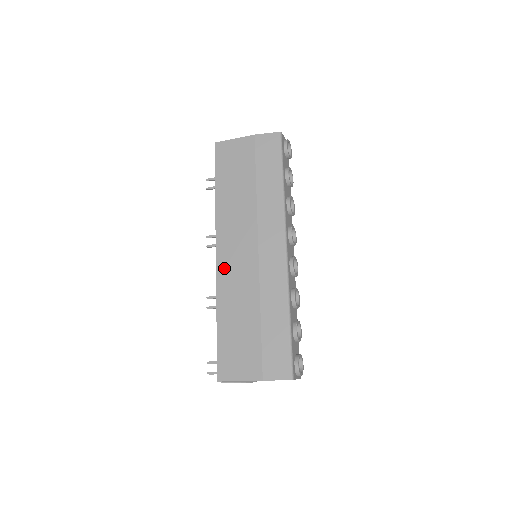
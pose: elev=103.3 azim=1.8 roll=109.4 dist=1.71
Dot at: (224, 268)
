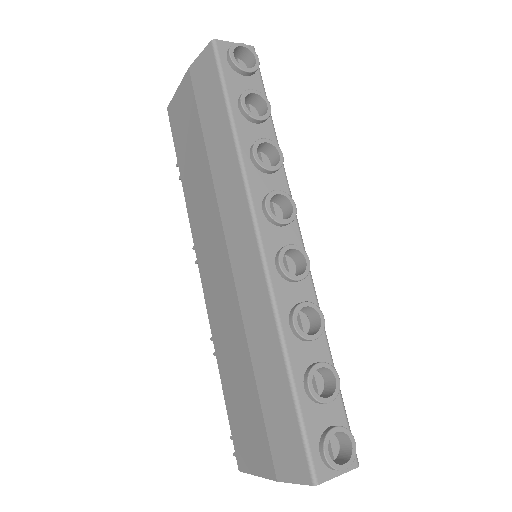
Dot at: (209, 293)
